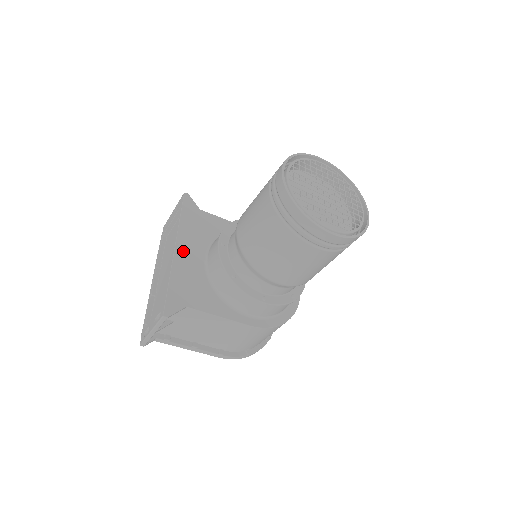
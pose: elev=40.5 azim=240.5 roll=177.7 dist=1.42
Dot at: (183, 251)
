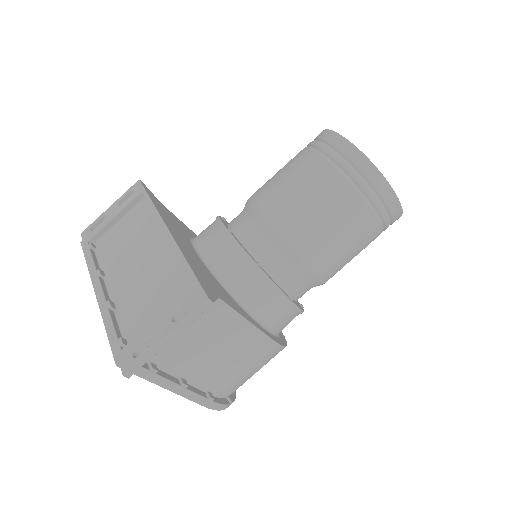
Dot at: (176, 236)
